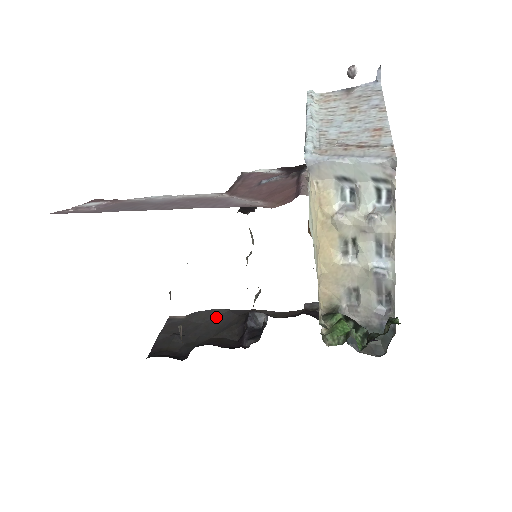
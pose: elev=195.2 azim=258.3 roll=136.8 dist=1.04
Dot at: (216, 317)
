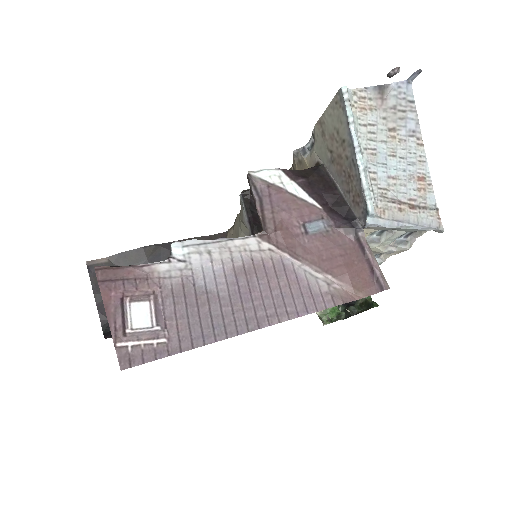
Dot at: (151, 258)
